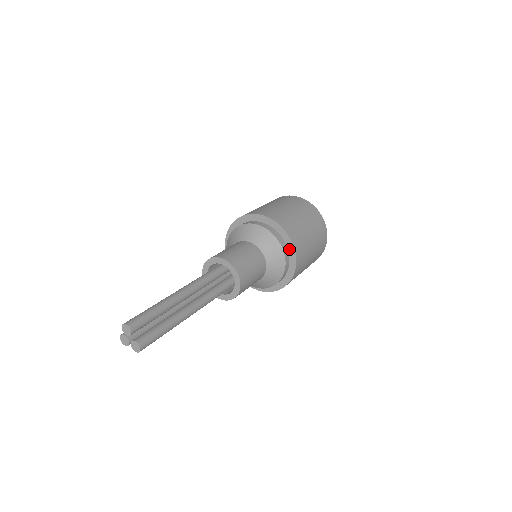
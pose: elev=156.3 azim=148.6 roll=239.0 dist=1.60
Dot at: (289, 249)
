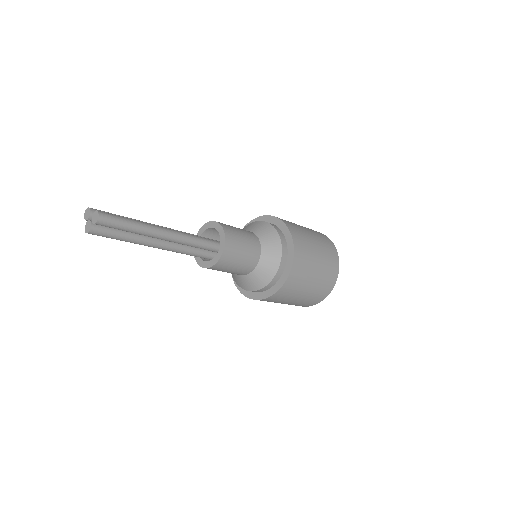
Dot at: (275, 223)
